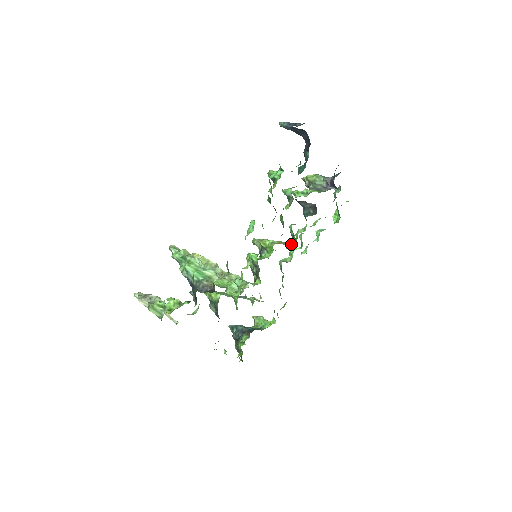
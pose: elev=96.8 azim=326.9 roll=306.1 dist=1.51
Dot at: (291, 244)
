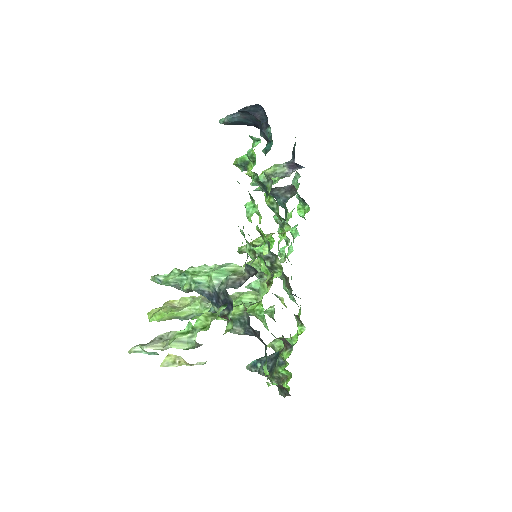
Dot at: (286, 231)
